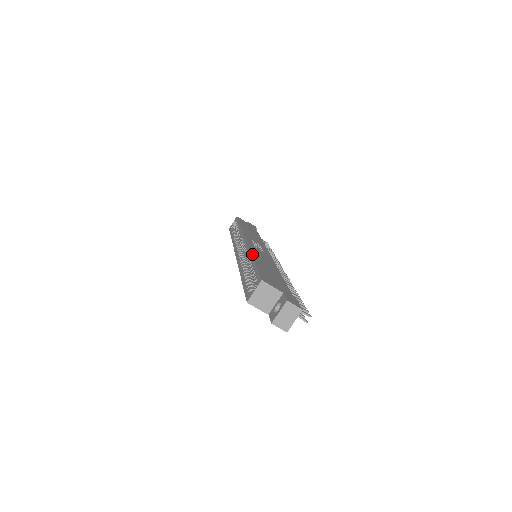
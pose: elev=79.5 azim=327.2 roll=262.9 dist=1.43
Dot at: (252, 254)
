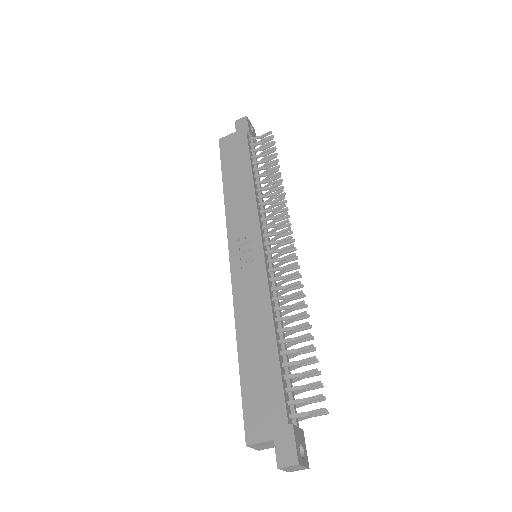
Dot at: (236, 332)
